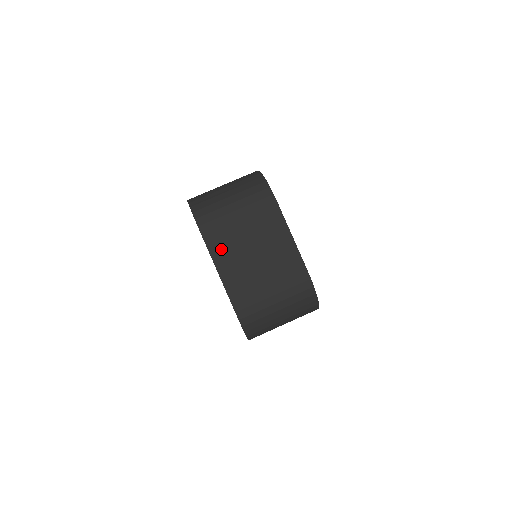
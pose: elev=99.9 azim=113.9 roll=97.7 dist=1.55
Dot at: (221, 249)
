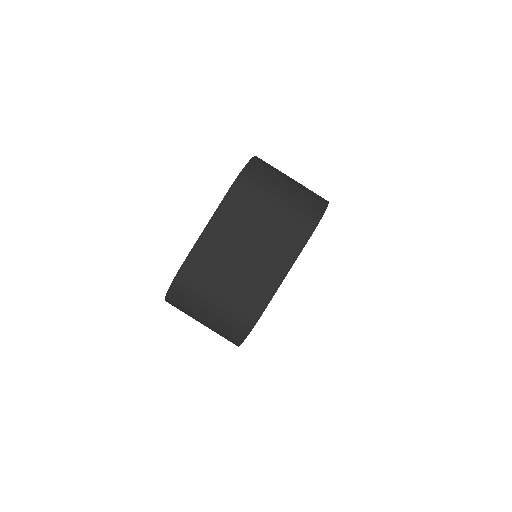
Dot at: (228, 217)
